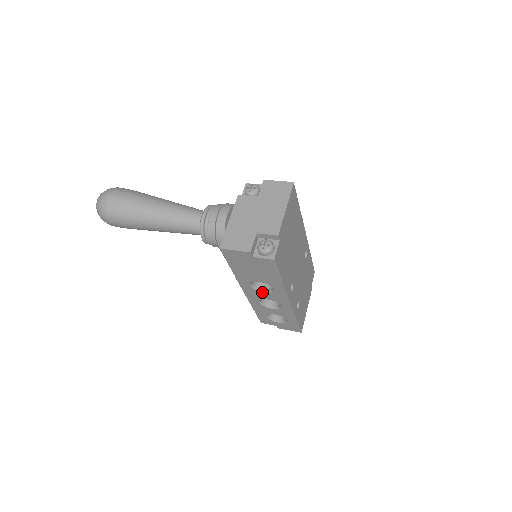
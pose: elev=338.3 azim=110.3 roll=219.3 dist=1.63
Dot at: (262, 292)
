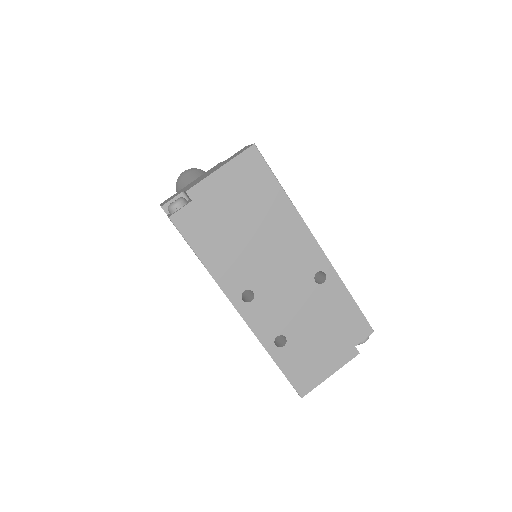
Dot at: occluded
